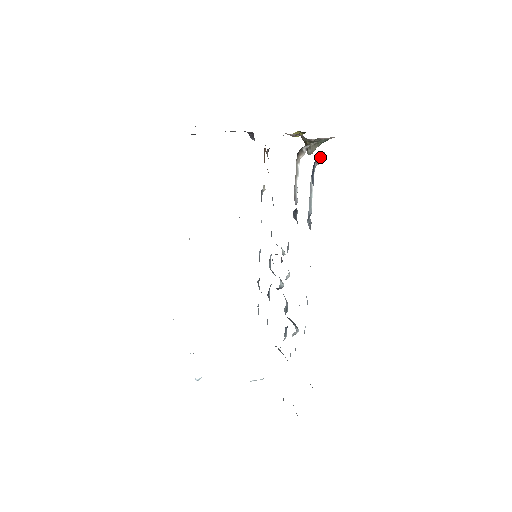
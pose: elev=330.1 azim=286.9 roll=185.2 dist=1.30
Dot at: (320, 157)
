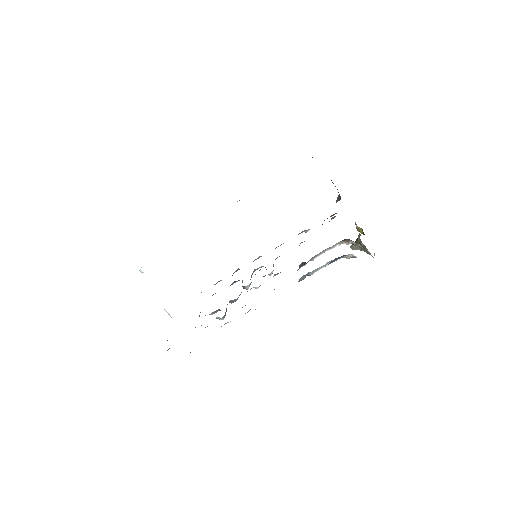
Dot at: (352, 256)
